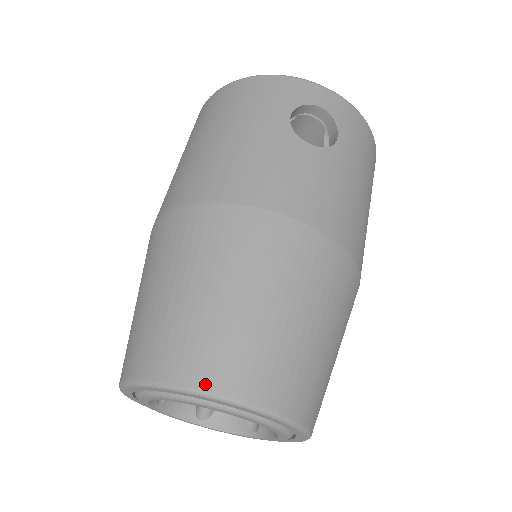
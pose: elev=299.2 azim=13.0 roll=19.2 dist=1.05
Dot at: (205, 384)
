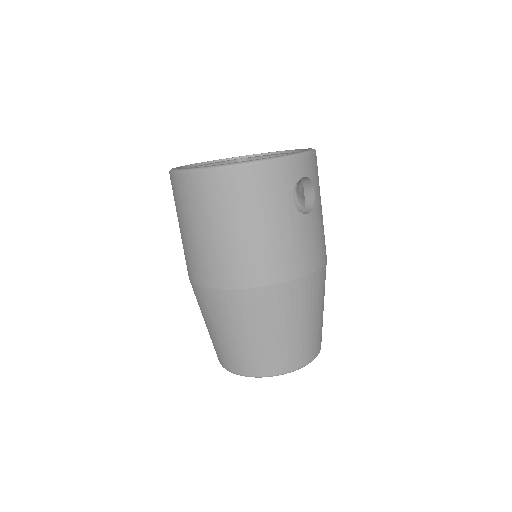
Dot at: (298, 366)
